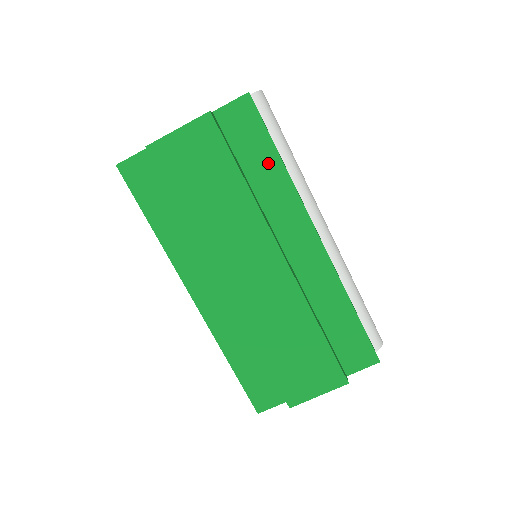
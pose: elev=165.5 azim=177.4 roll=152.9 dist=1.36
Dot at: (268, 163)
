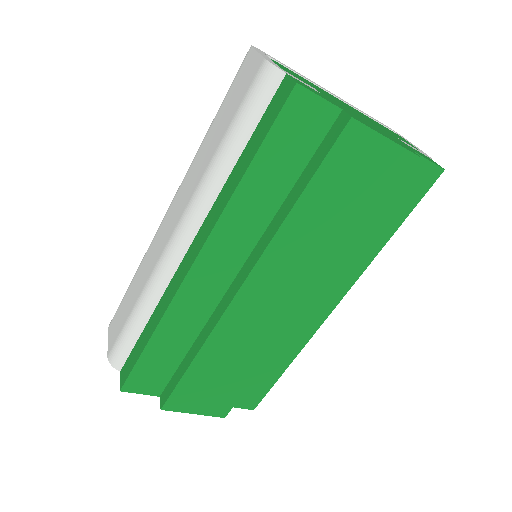
Dot at: (382, 230)
